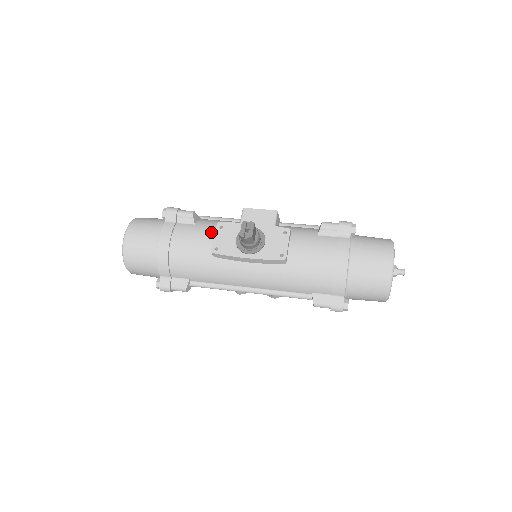
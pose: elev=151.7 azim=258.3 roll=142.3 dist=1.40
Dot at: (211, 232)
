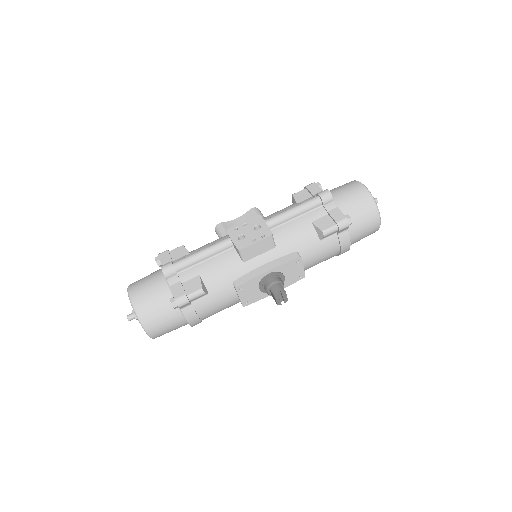
Dot at: (230, 292)
